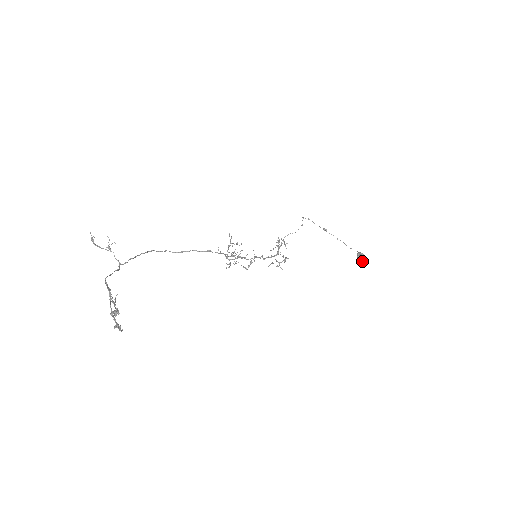
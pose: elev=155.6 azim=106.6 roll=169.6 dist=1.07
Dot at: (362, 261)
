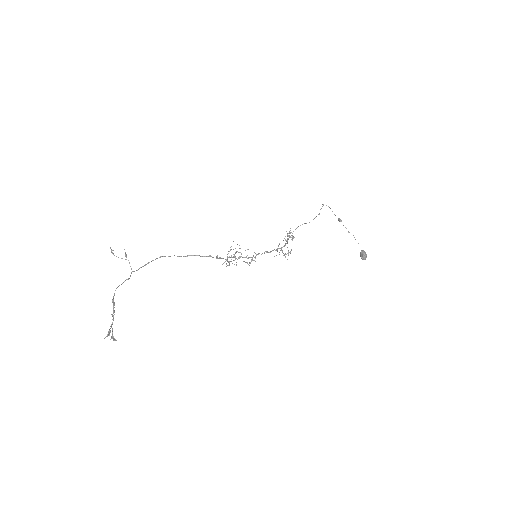
Dot at: (363, 259)
